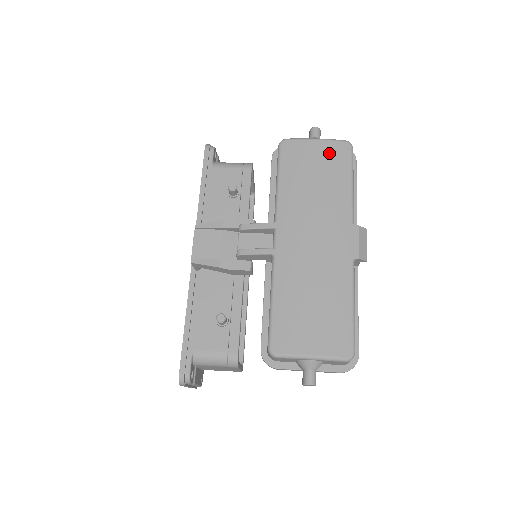
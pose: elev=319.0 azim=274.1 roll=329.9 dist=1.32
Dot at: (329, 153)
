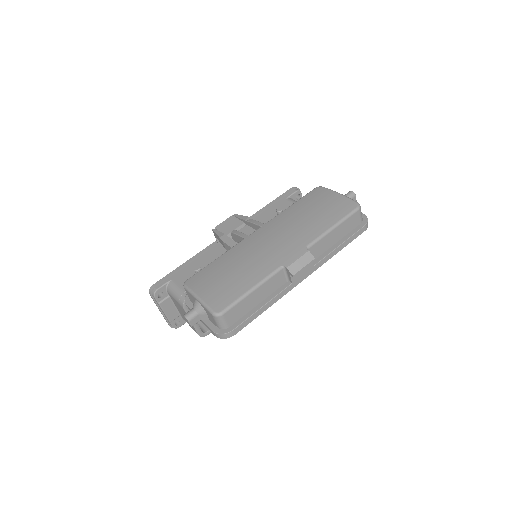
Dot at: (337, 203)
